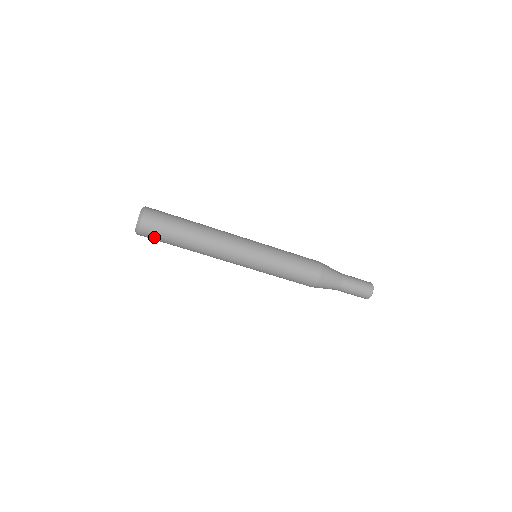
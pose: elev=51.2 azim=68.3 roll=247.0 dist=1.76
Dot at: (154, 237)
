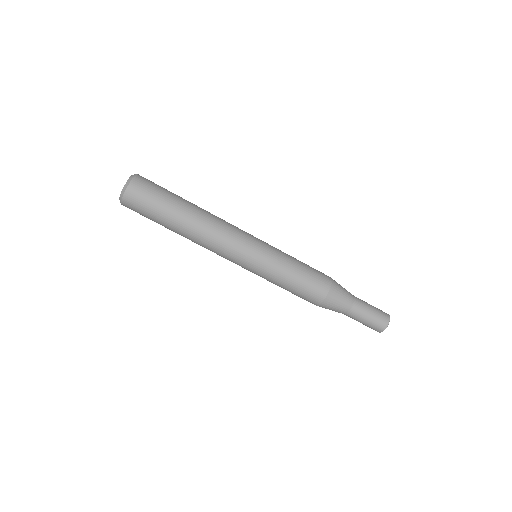
Dot at: (139, 213)
